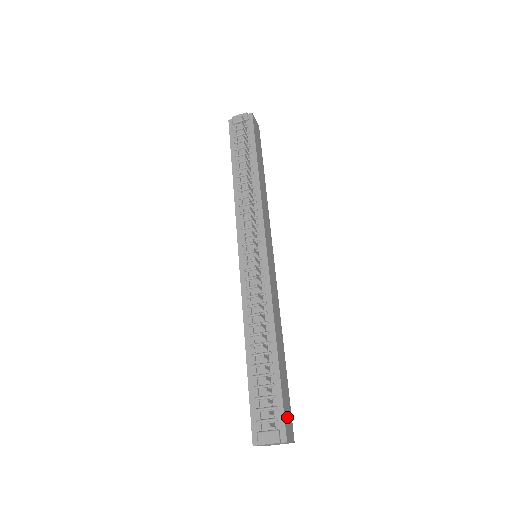
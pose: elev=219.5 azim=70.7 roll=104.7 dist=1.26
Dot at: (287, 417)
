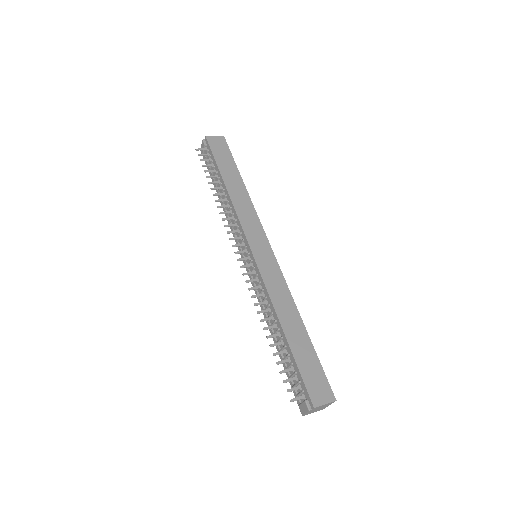
Dot at: (314, 385)
